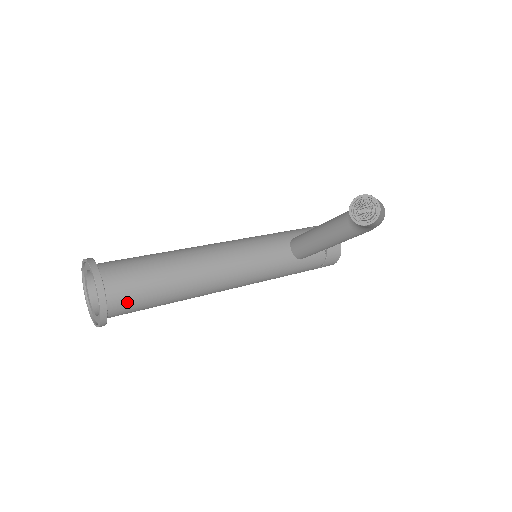
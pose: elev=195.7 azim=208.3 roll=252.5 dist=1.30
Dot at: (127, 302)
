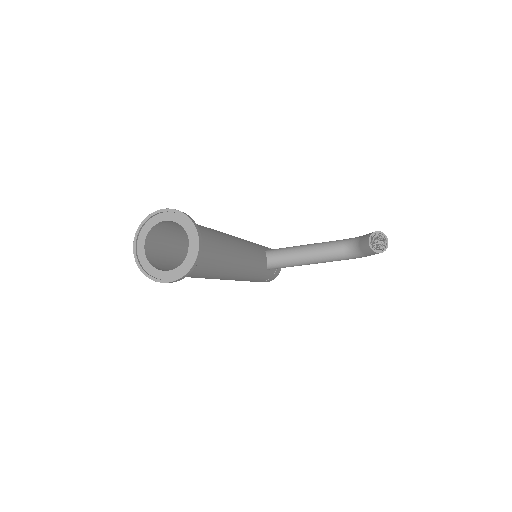
Dot at: (200, 264)
